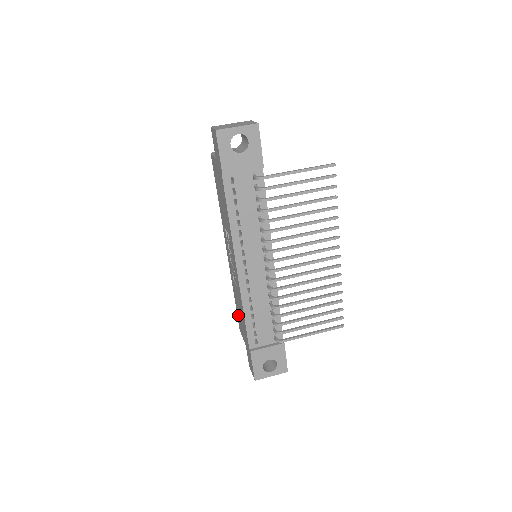
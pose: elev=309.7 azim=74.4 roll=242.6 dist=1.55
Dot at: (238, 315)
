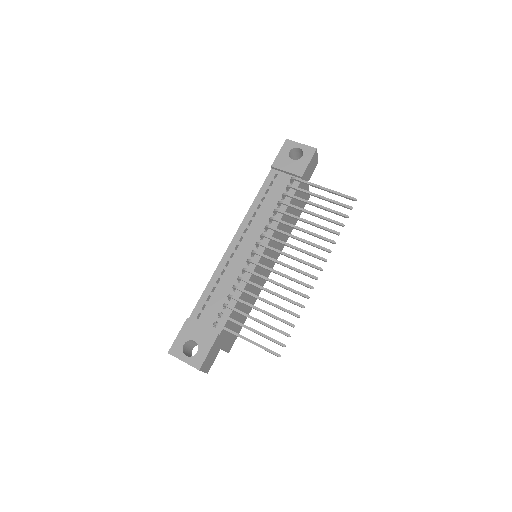
Dot at: occluded
